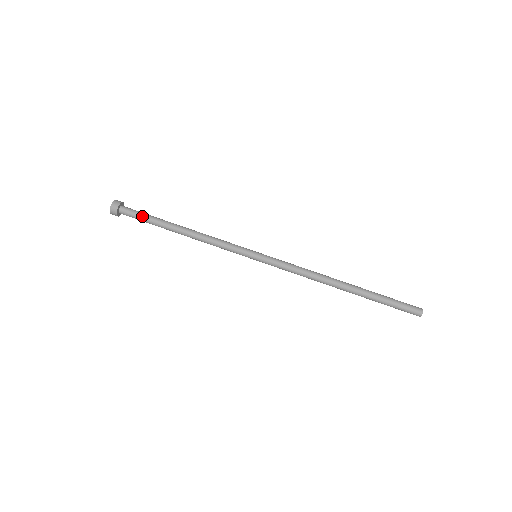
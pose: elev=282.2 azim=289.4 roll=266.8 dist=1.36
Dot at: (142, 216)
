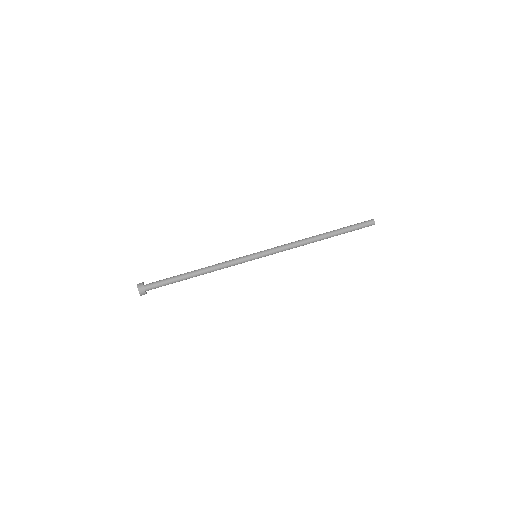
Dot at: (164, 279)
